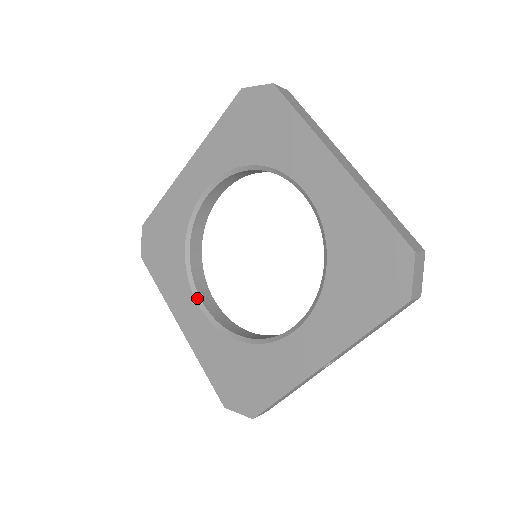
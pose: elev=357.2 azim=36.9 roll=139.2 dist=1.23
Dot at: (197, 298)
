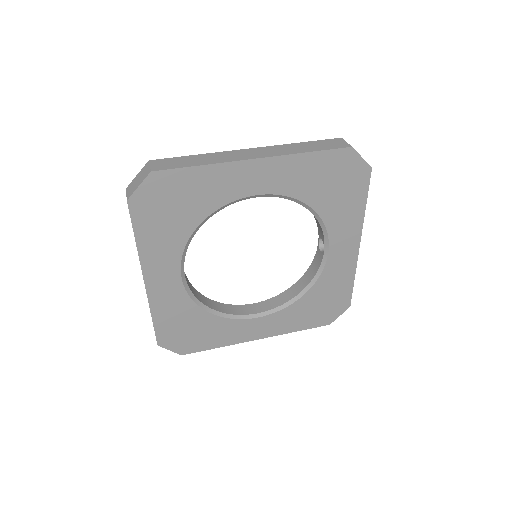
Dot at: (251, 317)
